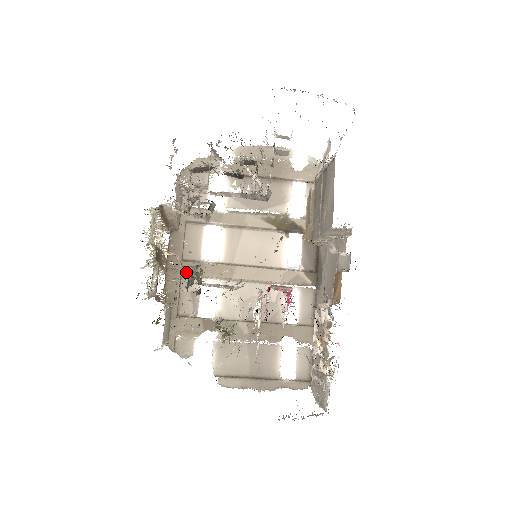
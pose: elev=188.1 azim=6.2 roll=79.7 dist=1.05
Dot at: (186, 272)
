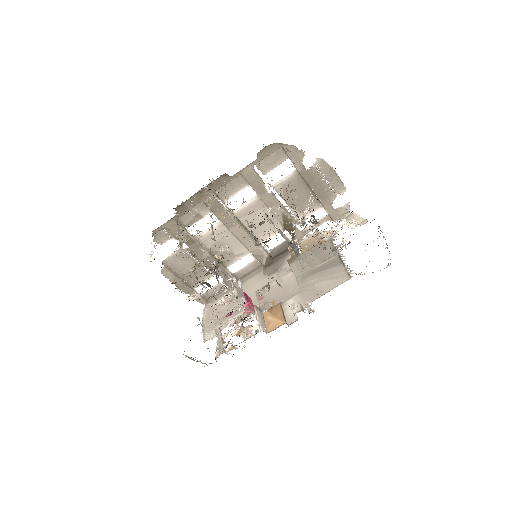
Dot at: (216, 272)
